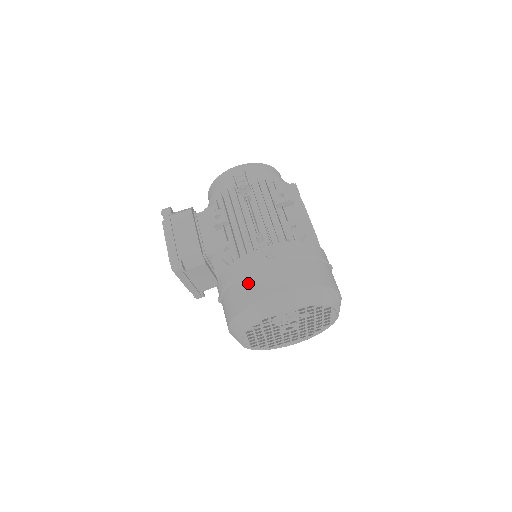
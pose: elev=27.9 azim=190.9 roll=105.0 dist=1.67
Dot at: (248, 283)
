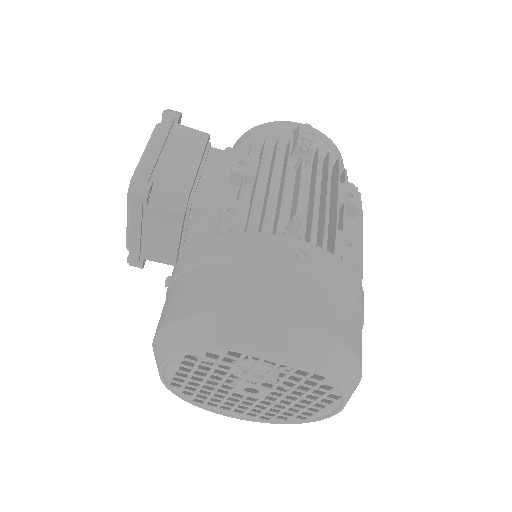
Dot at: (243, 276)
